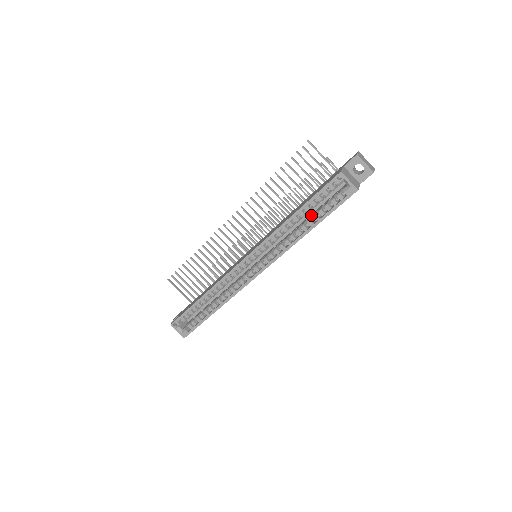
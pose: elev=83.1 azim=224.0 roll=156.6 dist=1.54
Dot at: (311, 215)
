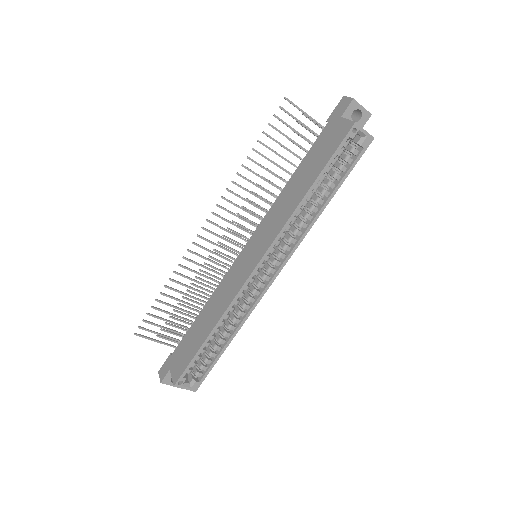
Dot at: (320, 184)
